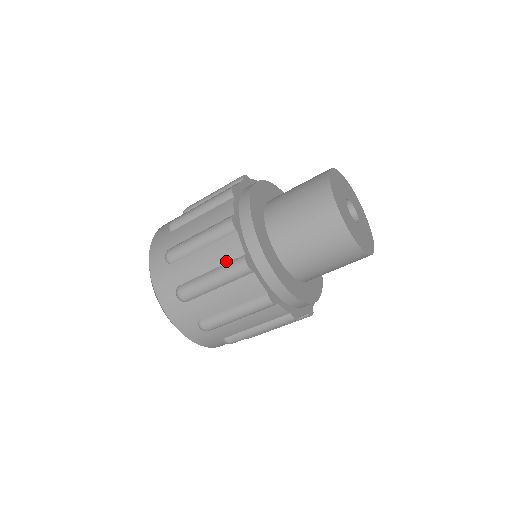
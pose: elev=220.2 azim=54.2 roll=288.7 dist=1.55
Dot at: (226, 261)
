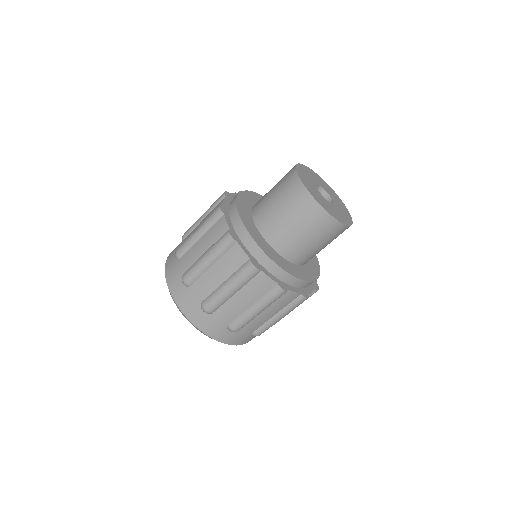
Dot at: (236, 269)
